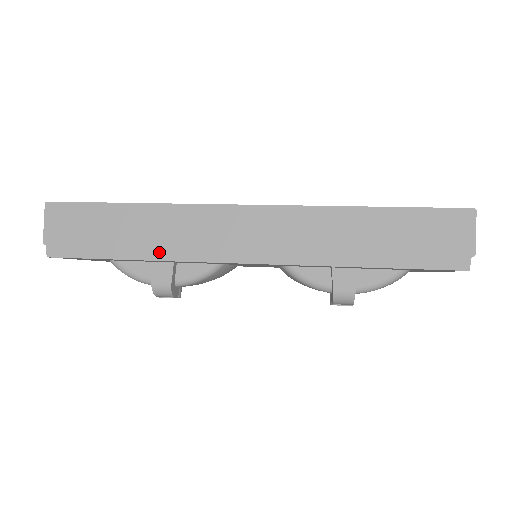
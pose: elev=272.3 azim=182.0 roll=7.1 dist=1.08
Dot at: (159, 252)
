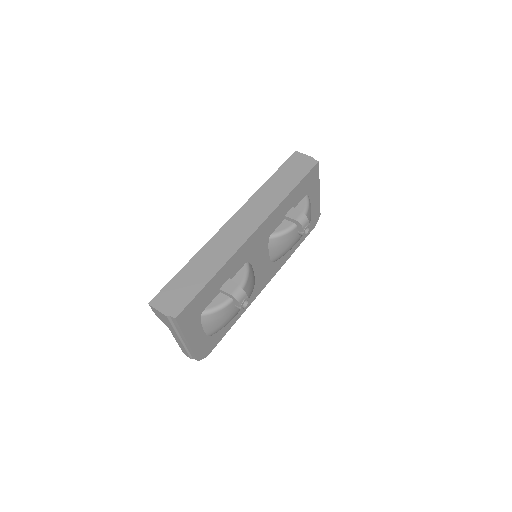
Dot at: (220, 263)
